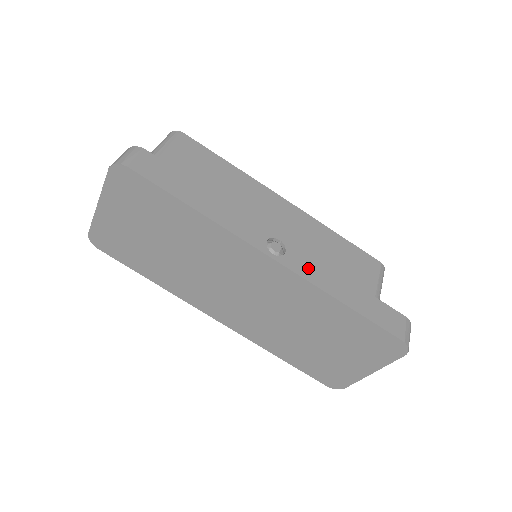
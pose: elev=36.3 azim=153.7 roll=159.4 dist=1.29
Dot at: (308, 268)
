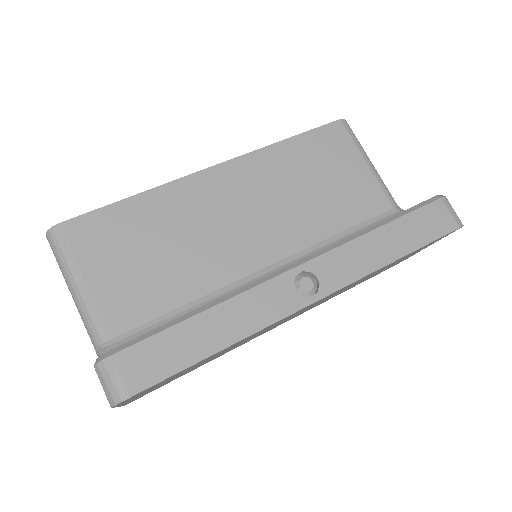
Dot at: (345, 266)
